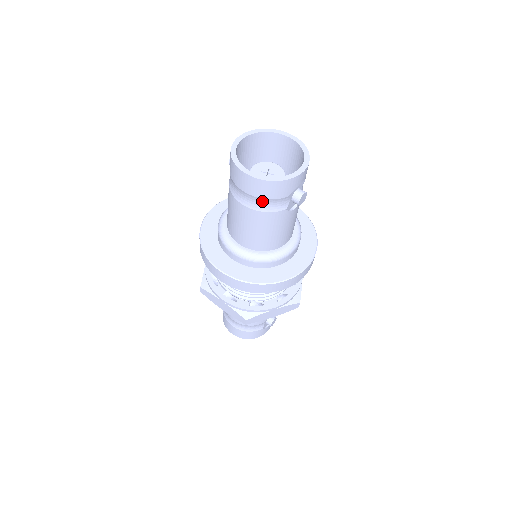
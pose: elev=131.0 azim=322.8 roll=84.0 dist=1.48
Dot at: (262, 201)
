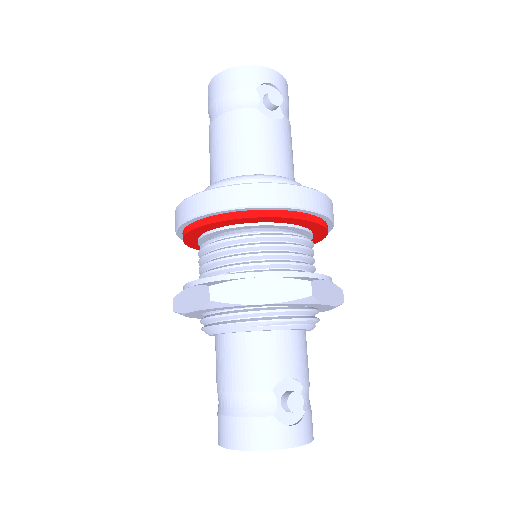
Dot at: (227, 99)
